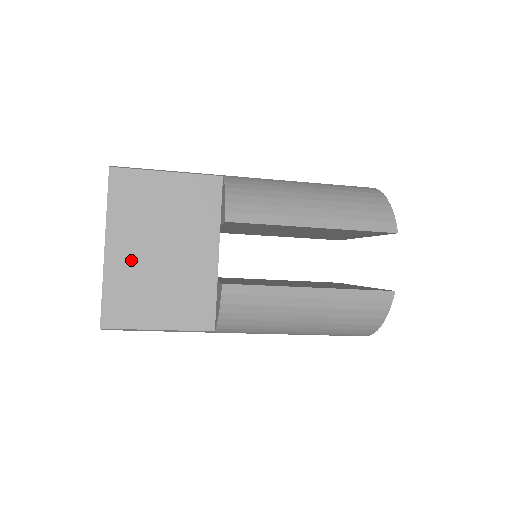
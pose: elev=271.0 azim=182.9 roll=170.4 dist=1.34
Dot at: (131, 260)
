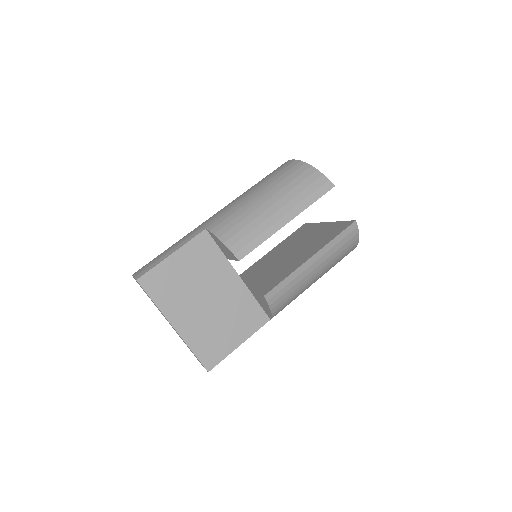
Dot at: (194, 322)
